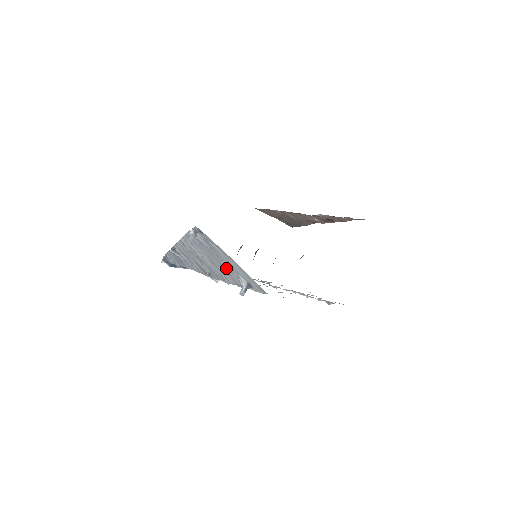
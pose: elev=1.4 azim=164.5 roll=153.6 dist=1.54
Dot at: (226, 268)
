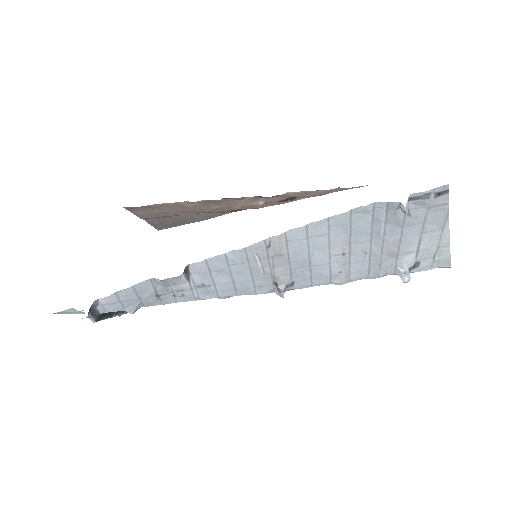
Dot at: (391, 252)
